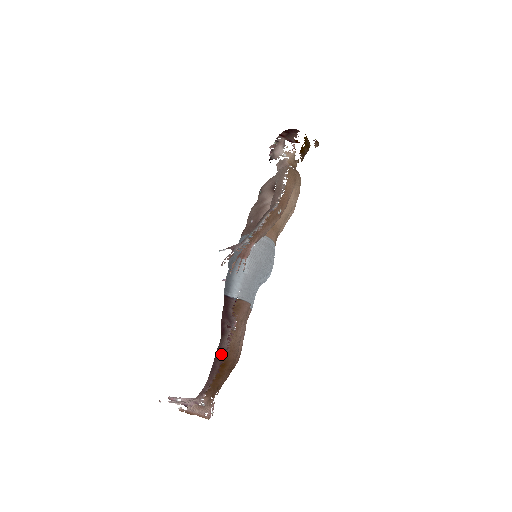
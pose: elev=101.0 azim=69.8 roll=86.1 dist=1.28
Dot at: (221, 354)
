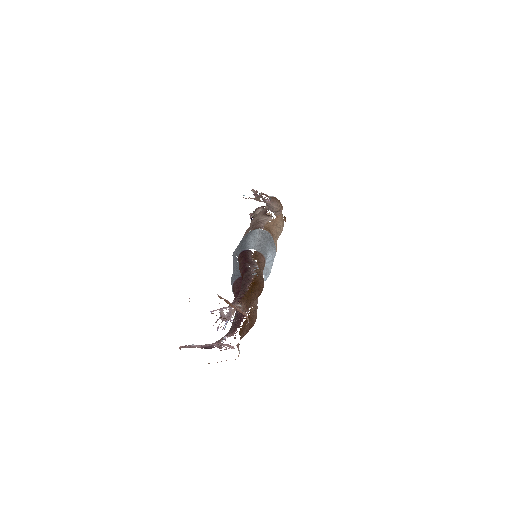
Dot at: (250, 276)
